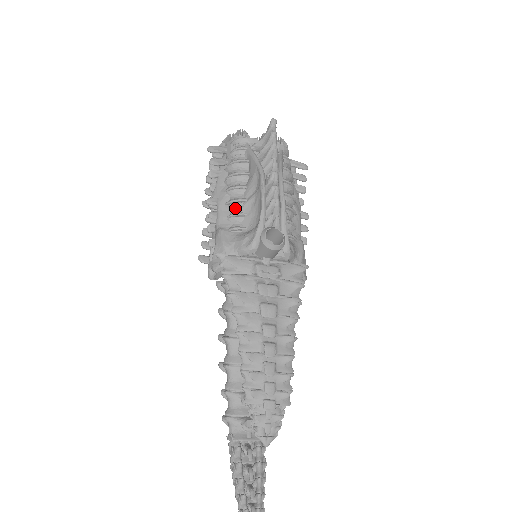
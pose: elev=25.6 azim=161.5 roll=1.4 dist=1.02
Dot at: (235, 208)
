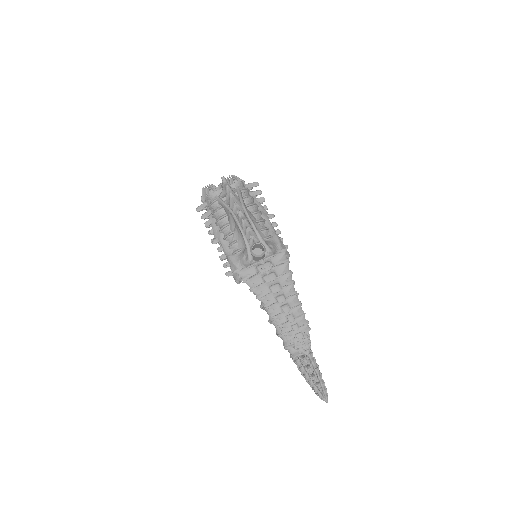
Dot at: (230, 240)
